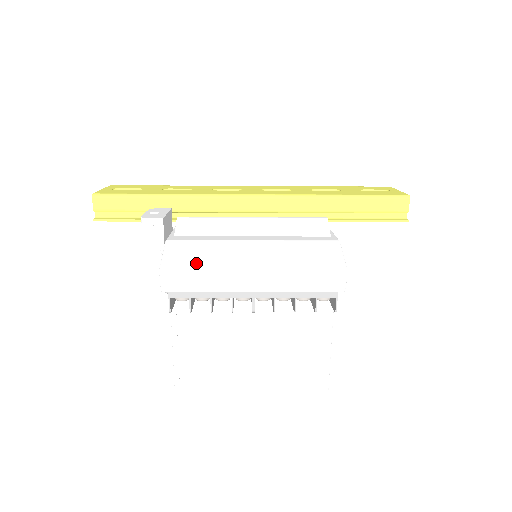
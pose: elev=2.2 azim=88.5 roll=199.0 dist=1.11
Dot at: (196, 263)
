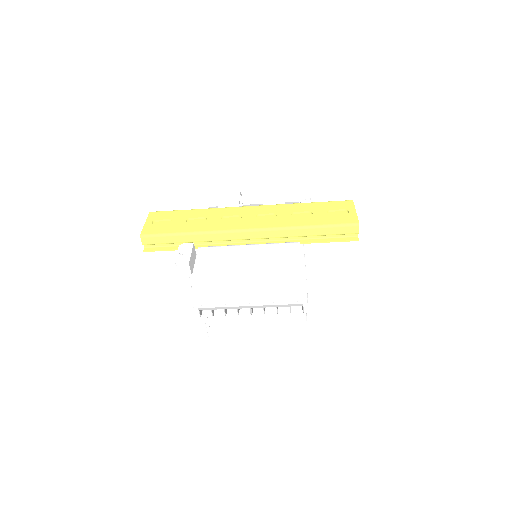
Dot at: (213, 293)
